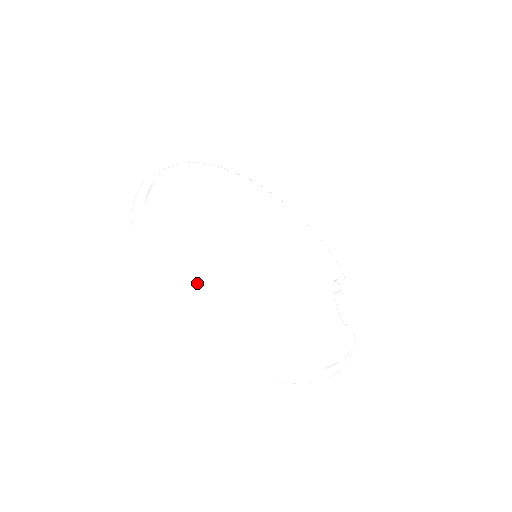
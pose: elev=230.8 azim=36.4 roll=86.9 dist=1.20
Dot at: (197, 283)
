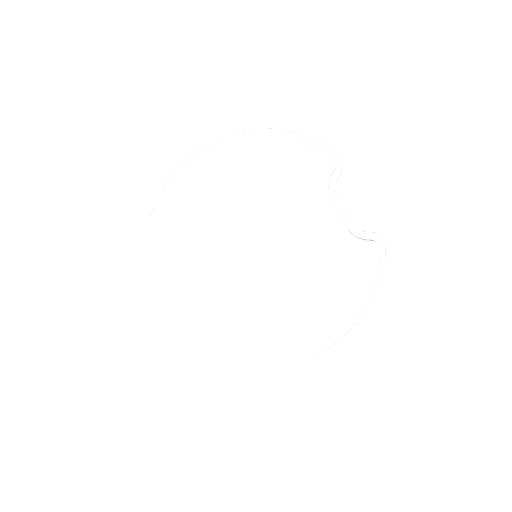
Dot at: (248, 356)
